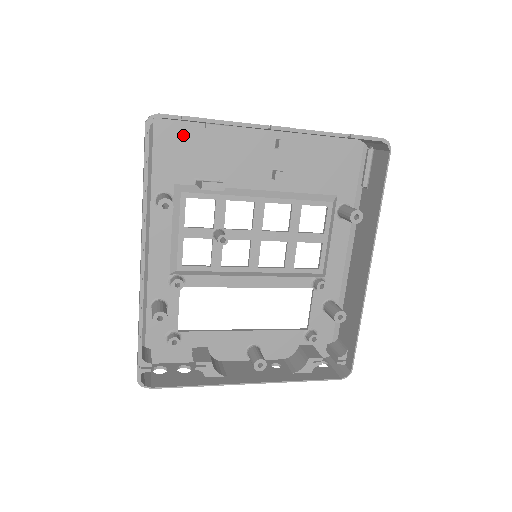
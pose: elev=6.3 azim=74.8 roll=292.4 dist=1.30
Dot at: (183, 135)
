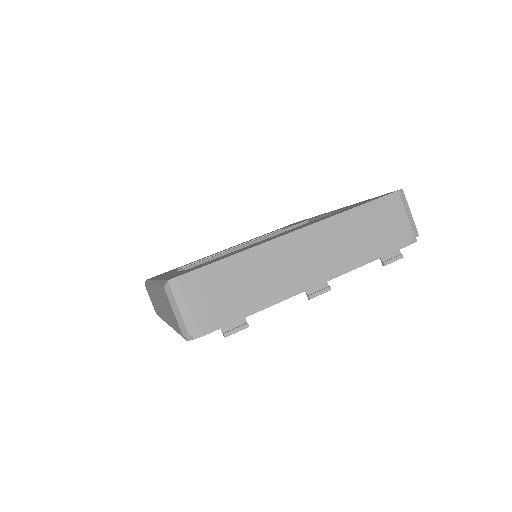
Dot at: occluded
